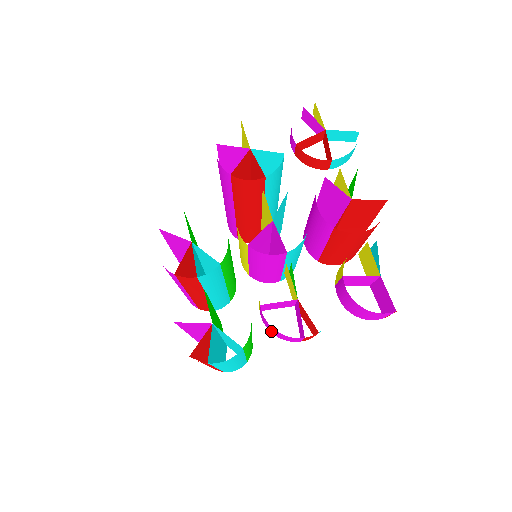
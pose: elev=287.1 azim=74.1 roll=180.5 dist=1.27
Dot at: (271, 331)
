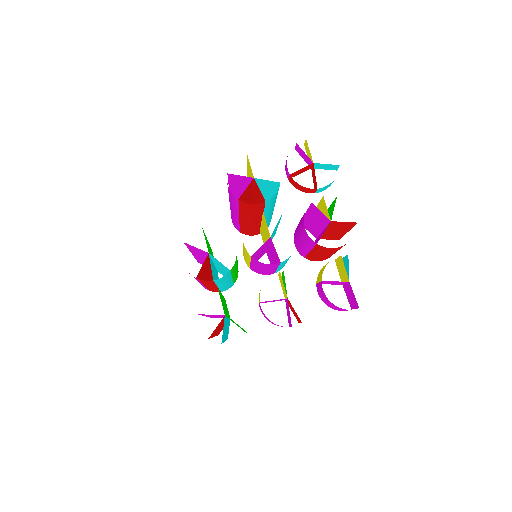
Dot at: (267, 319)
